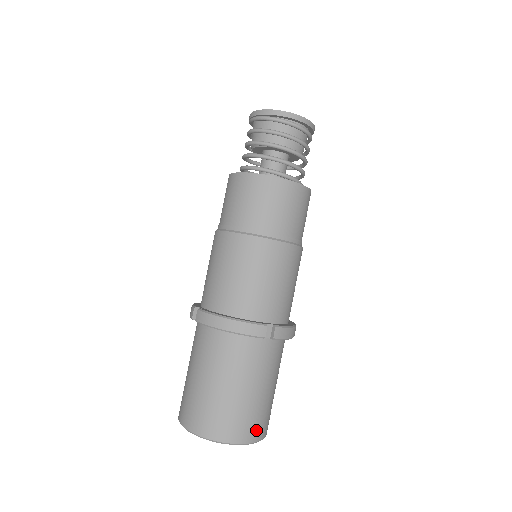
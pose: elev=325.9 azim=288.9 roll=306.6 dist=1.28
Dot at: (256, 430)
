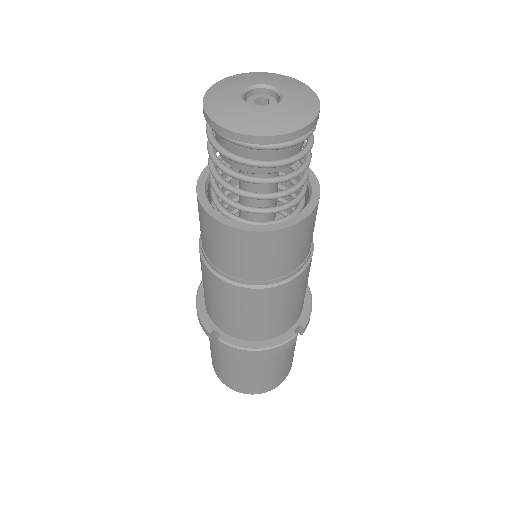
Dot at: (290, 367)
